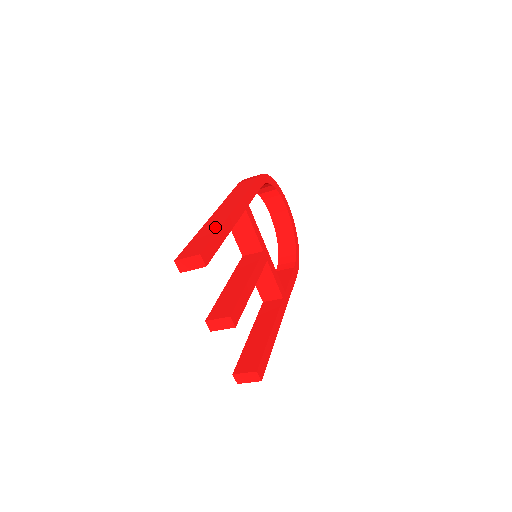
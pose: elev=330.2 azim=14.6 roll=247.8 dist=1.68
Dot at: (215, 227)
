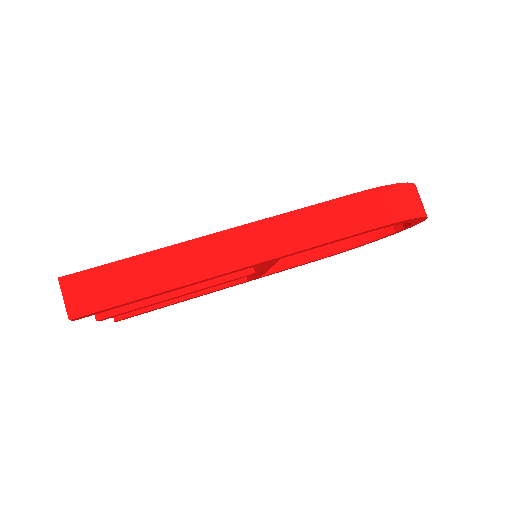
Dot at: (159, 282)
